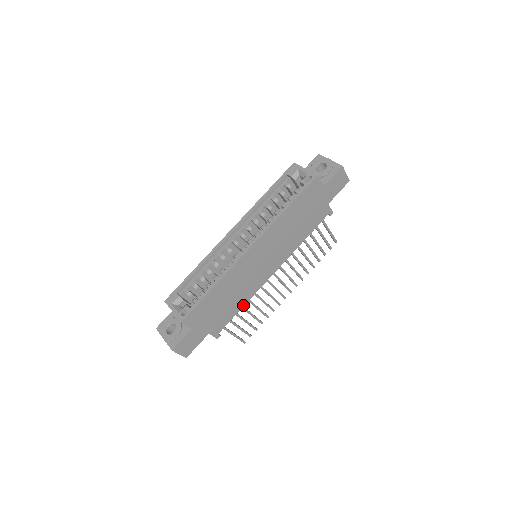
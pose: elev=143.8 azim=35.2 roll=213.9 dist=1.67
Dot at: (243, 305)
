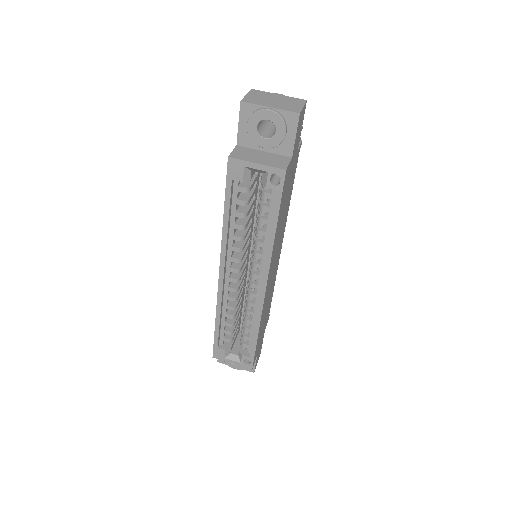
Dot at: (273, 288)
